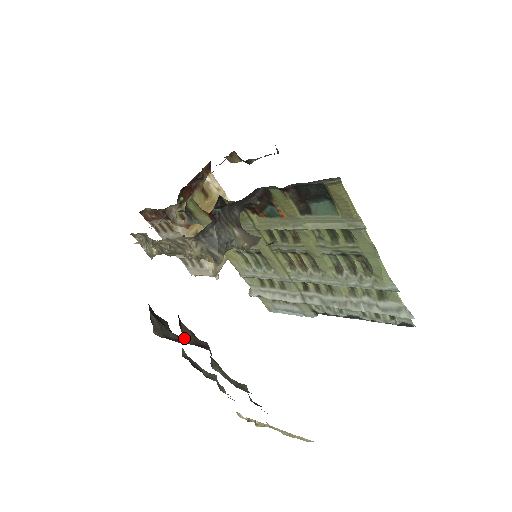
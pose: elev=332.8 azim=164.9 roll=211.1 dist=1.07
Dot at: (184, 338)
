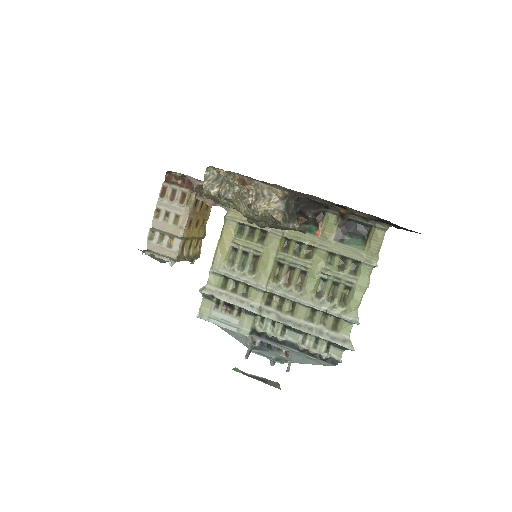
Dot at: occluded
